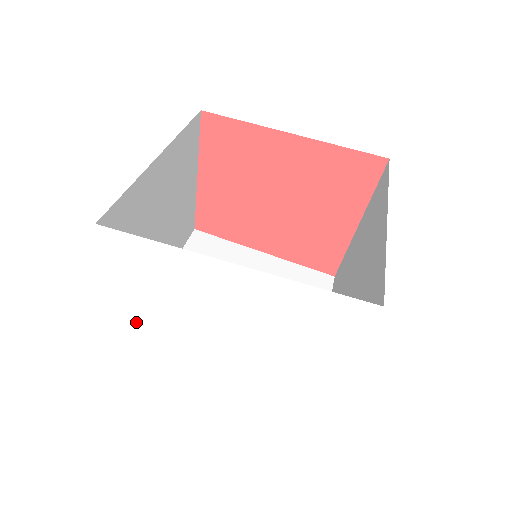
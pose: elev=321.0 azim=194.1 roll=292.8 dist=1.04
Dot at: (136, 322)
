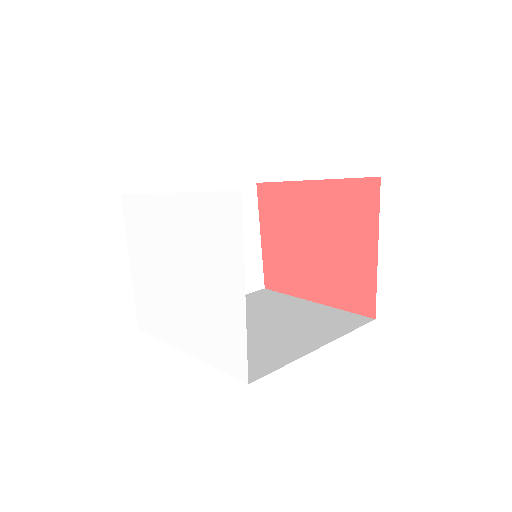
Dot at: (143, 277)
